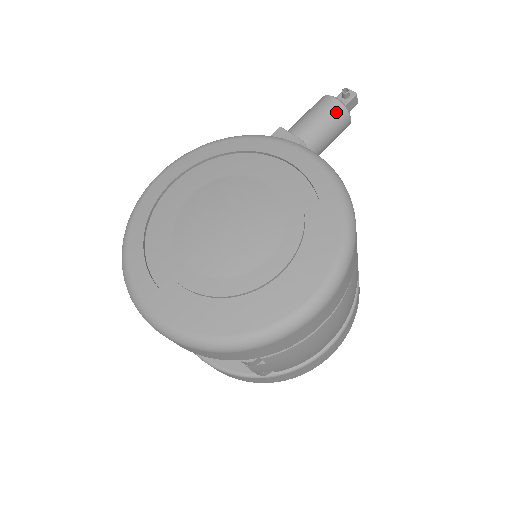
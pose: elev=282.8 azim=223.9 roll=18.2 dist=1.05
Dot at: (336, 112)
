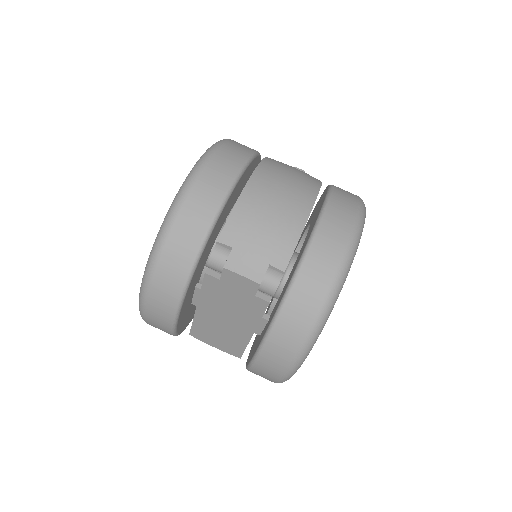
Dot at: occluded
